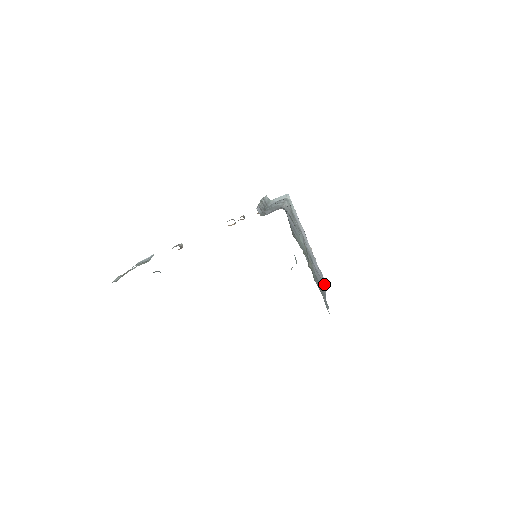
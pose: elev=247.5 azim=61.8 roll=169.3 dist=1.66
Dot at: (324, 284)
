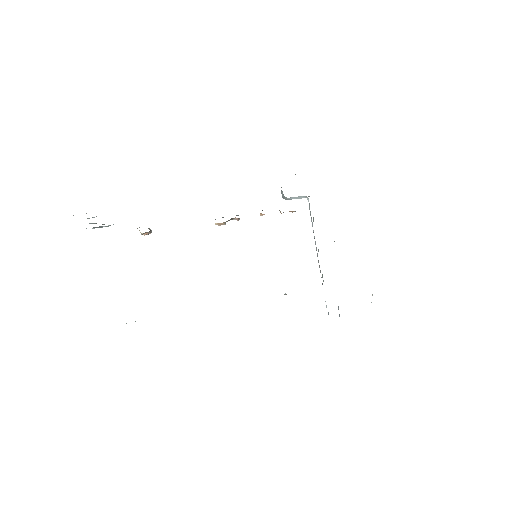
Dot at: (338, 308)
